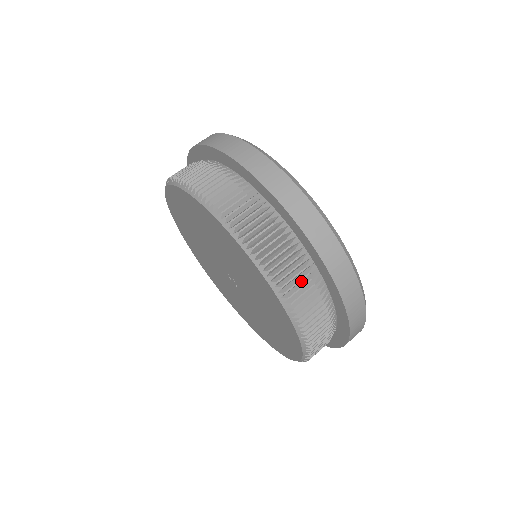
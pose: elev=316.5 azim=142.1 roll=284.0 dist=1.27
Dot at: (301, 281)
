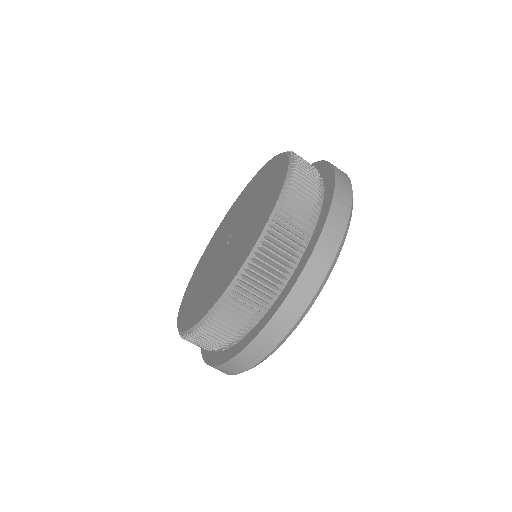
Dot at: (308, 191)
